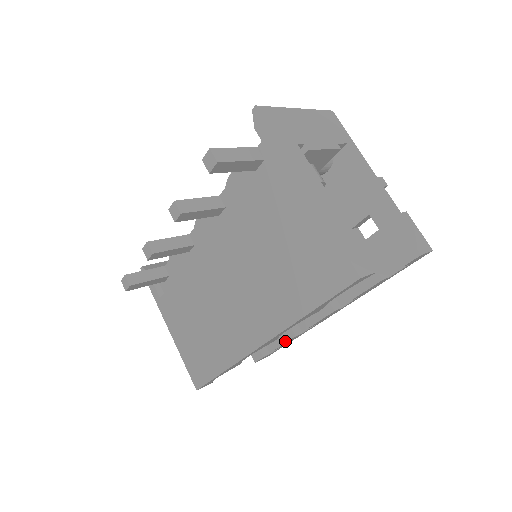
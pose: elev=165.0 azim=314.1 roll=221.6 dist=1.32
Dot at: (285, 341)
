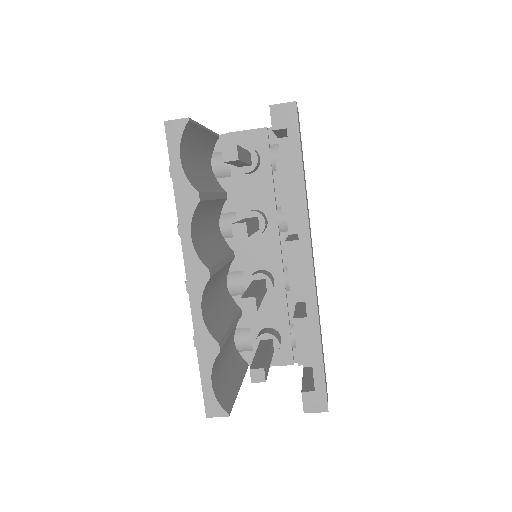
Dot at: (295, 338)
